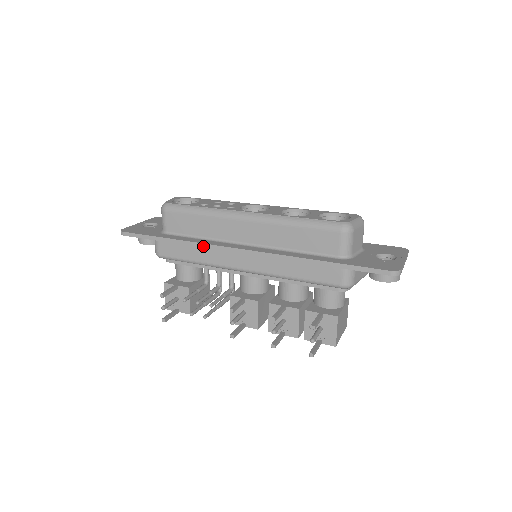
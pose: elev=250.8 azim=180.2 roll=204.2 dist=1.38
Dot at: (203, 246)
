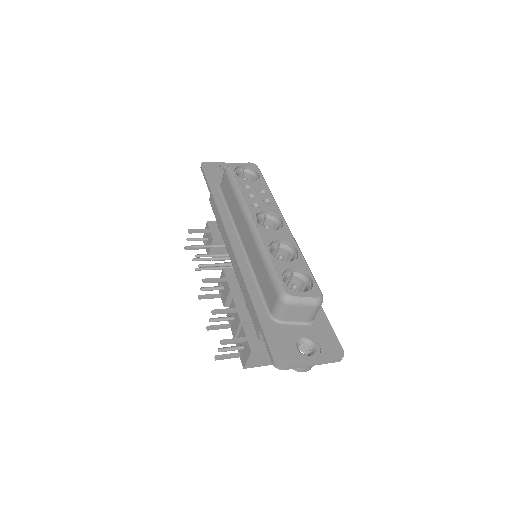
Dot at: (220, 220)
